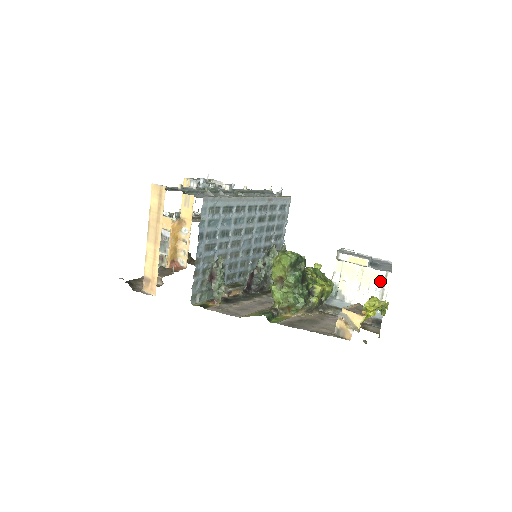
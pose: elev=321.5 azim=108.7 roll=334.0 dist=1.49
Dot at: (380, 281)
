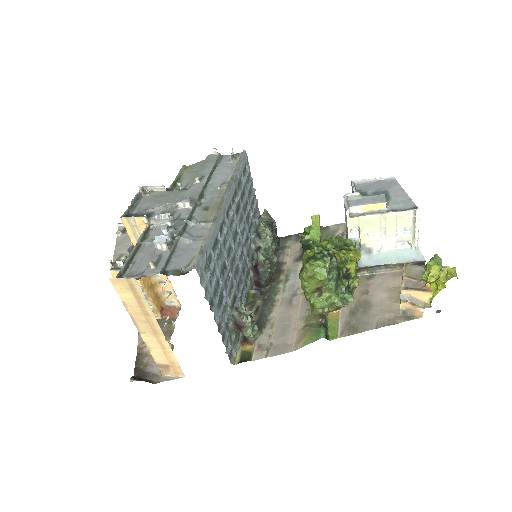
Dot at: (408, 221)
